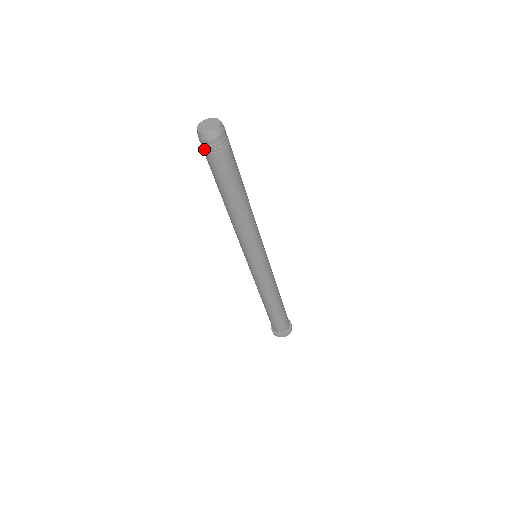
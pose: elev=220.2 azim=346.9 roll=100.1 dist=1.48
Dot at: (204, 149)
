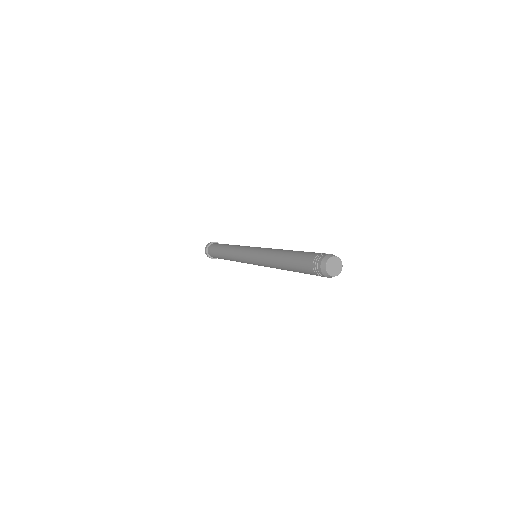
Dot at: (321, 276)
